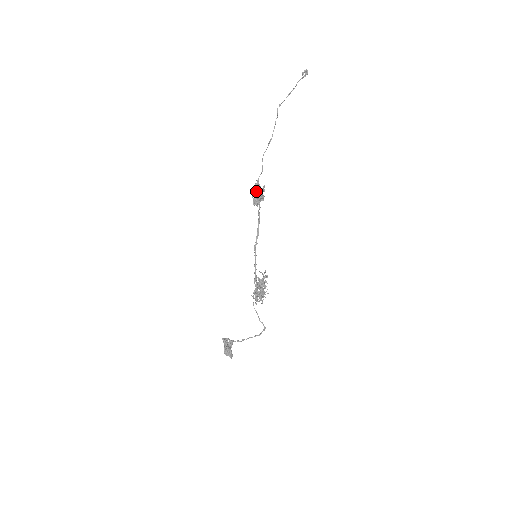
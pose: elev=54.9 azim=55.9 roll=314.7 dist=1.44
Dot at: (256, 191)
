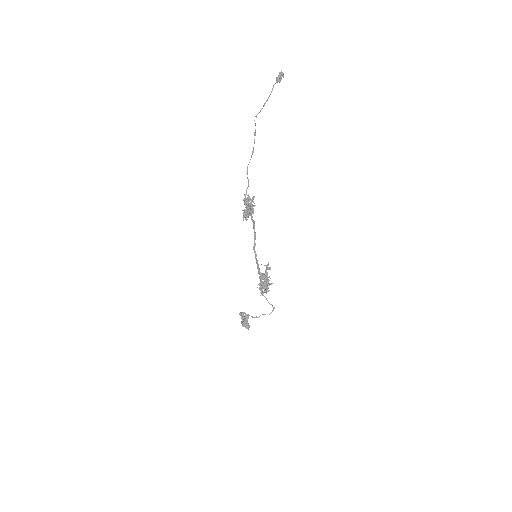
Dot at: occluded
